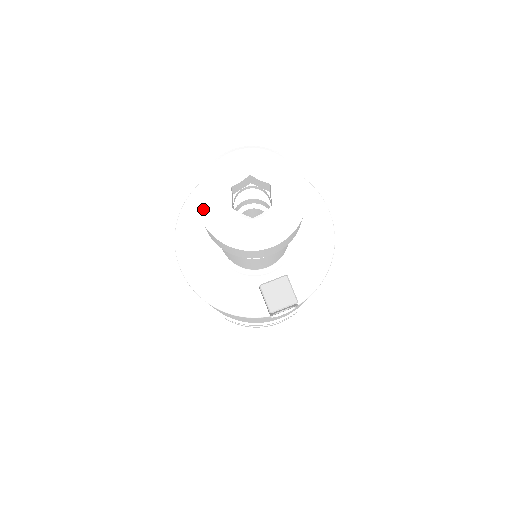
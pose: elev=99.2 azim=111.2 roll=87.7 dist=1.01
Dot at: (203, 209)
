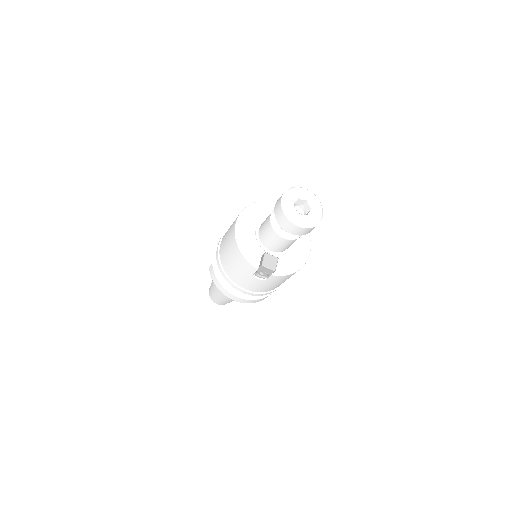
Dot at: (285, 196)
